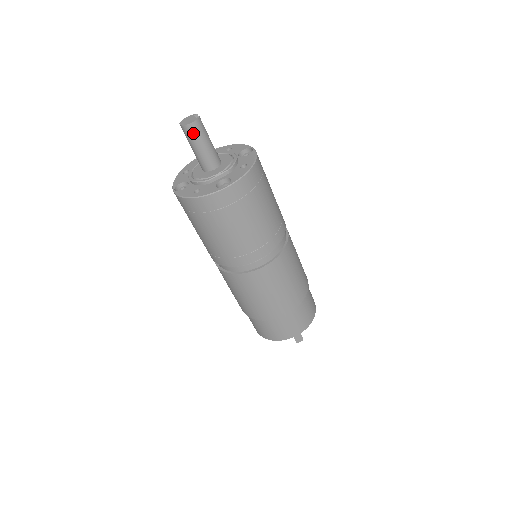
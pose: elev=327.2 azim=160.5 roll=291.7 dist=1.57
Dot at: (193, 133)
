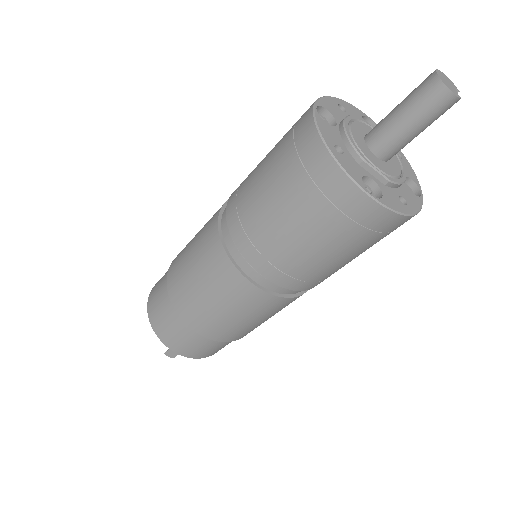
Dot at: (432, 101)
